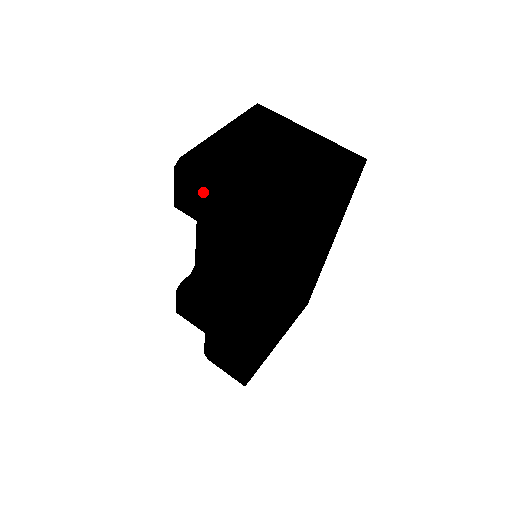
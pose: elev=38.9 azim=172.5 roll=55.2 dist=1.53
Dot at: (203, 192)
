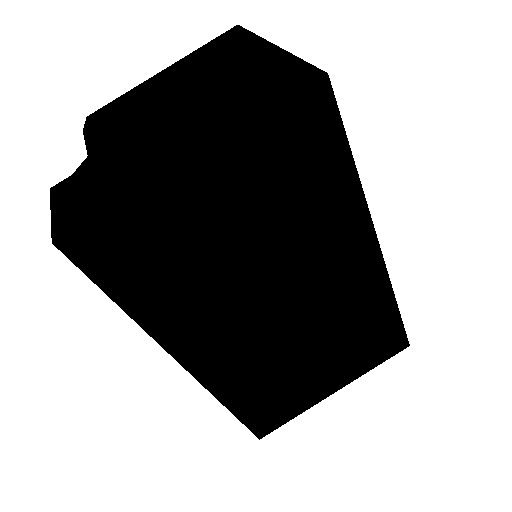
Dot at: occluded
